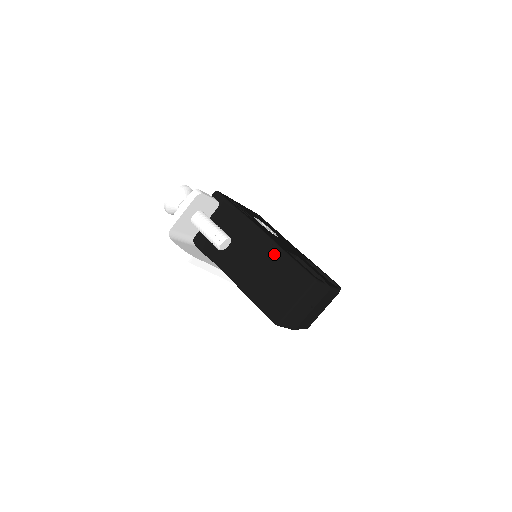
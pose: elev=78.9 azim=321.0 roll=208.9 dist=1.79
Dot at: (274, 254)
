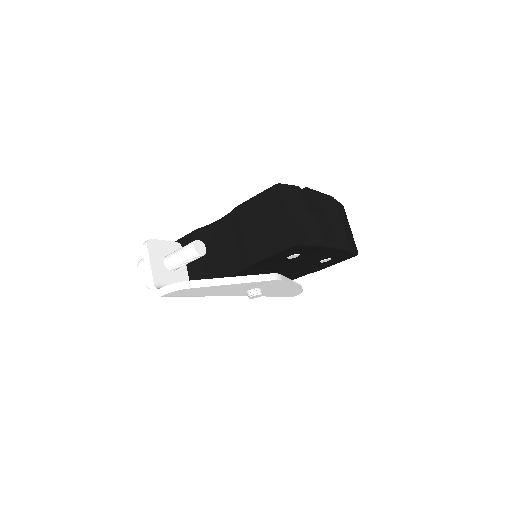
Dot at: (239, 213)
